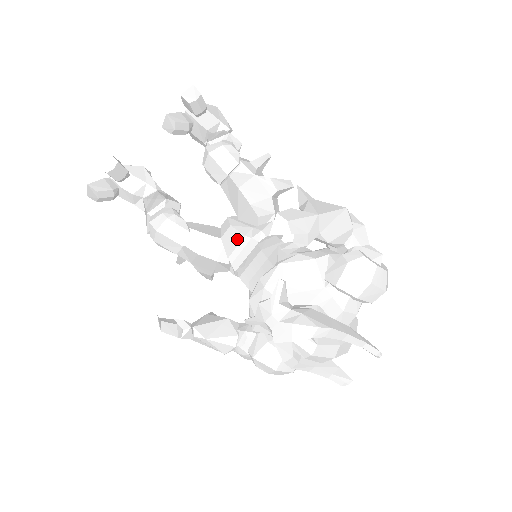
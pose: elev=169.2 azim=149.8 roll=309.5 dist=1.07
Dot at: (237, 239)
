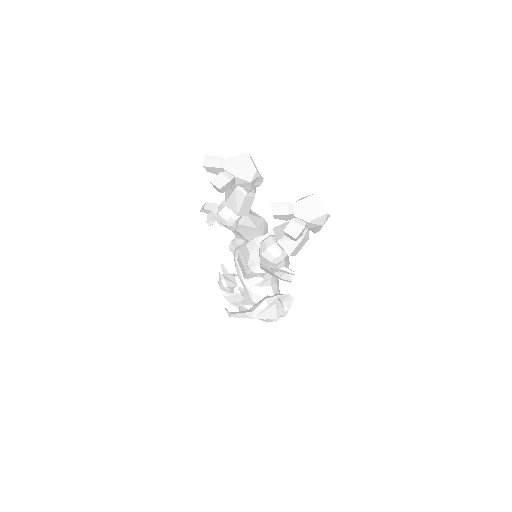
Dot at: (246, 258)
